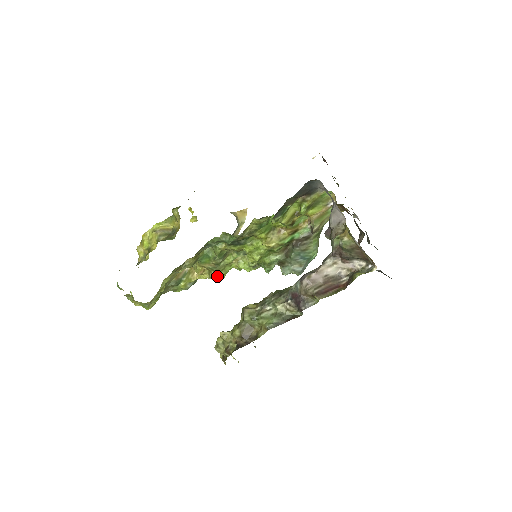
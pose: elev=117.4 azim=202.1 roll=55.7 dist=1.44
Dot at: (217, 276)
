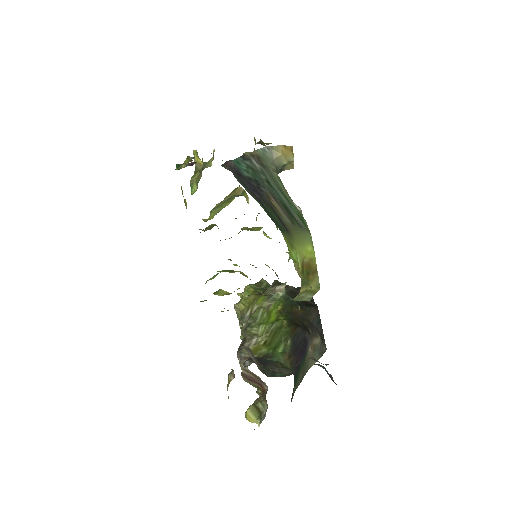
Dot at: (250, 230)
